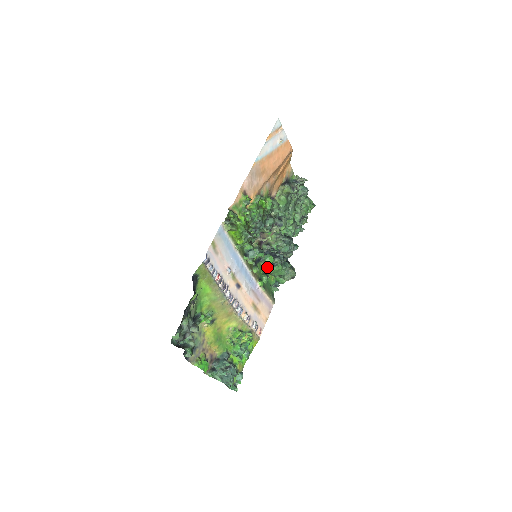
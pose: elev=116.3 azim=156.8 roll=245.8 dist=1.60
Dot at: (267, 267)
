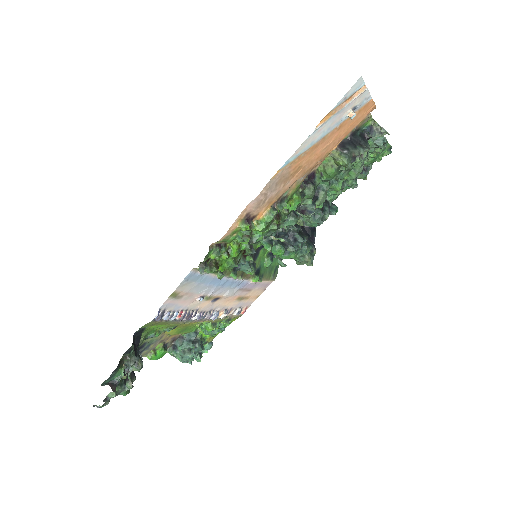
Dot at: occluded
